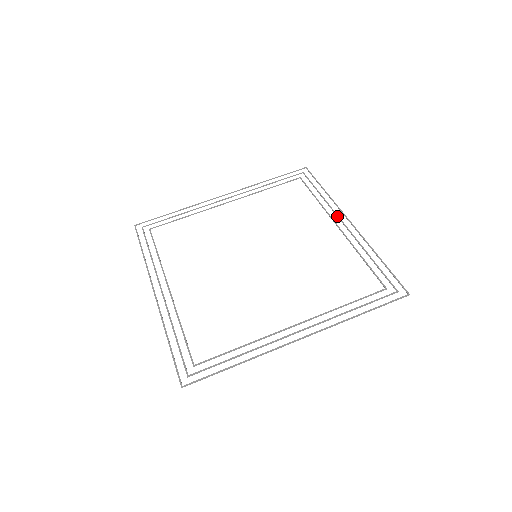
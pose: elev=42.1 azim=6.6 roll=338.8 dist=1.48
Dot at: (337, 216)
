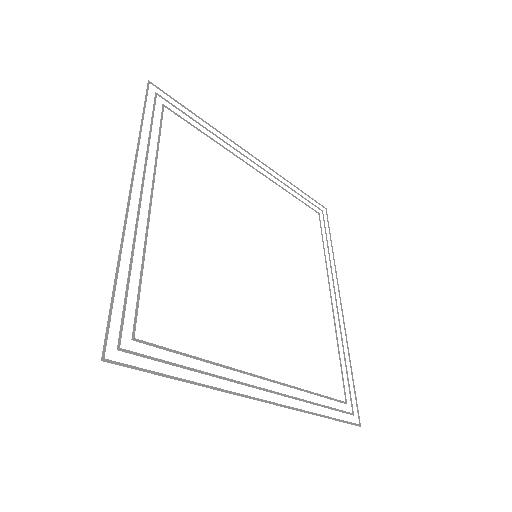
Dot at: occluded
